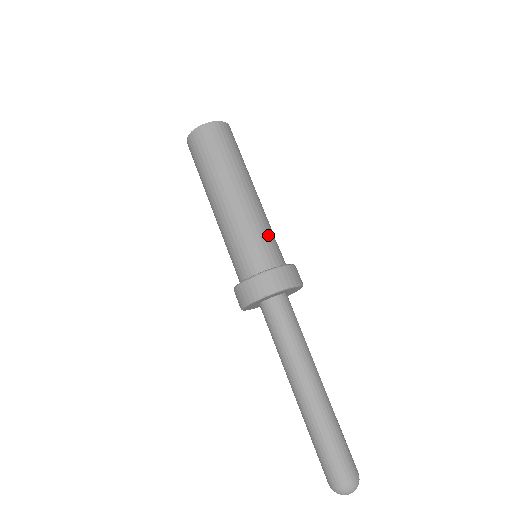
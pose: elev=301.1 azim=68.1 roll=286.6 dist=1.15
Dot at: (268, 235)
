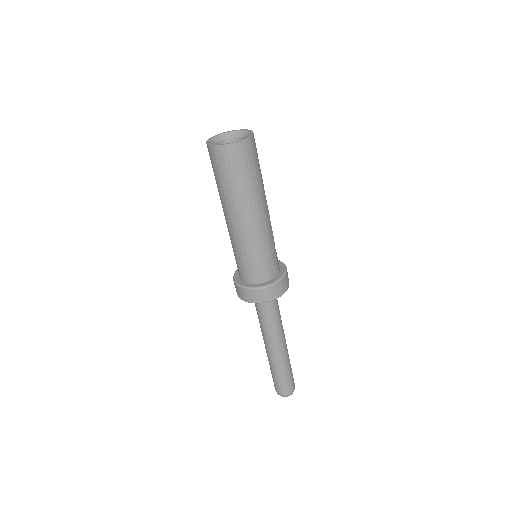
Dot at: (272, 251)
